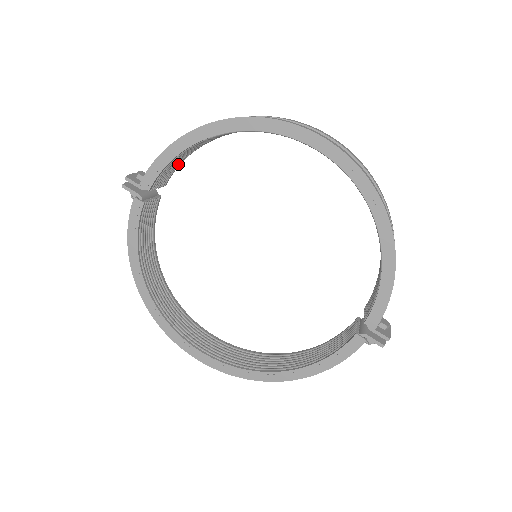
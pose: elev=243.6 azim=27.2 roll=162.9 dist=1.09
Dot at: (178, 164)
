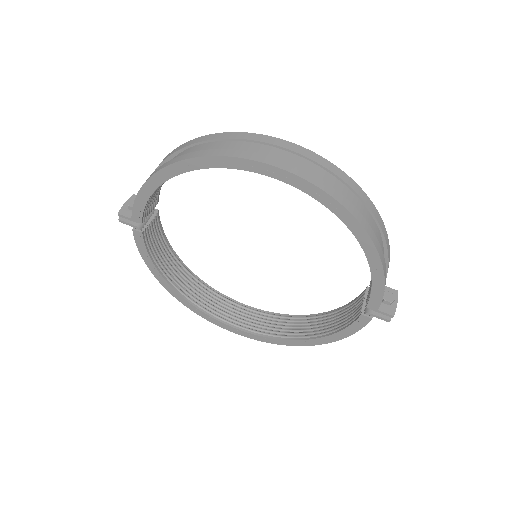
Dot at: (159, 188)
